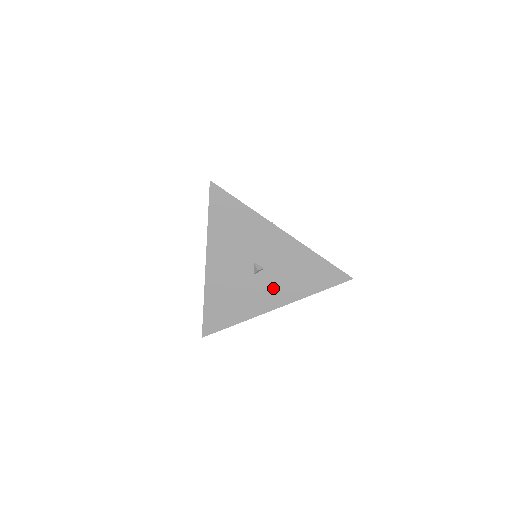
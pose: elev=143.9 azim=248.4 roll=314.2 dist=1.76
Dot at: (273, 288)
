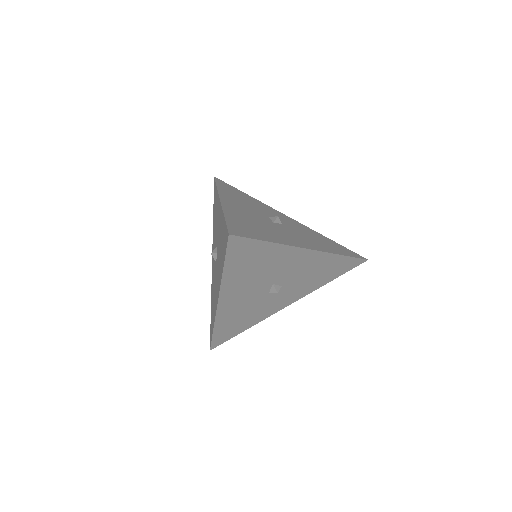
Dot at: (298, 237)
